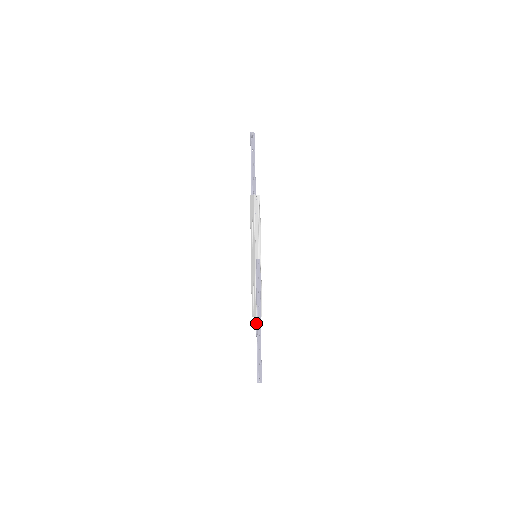
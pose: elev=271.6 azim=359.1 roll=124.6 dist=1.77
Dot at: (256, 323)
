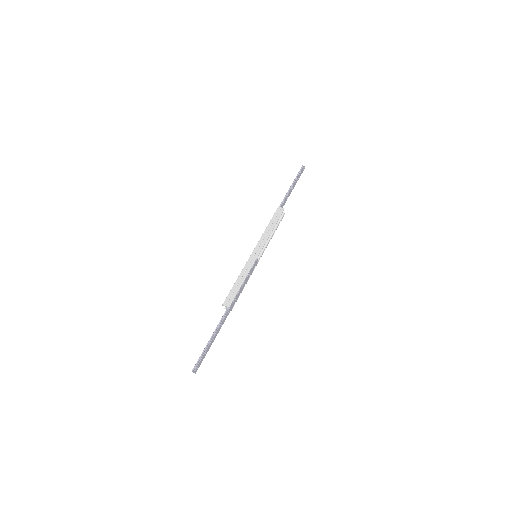
Dot at: (225, 312)
